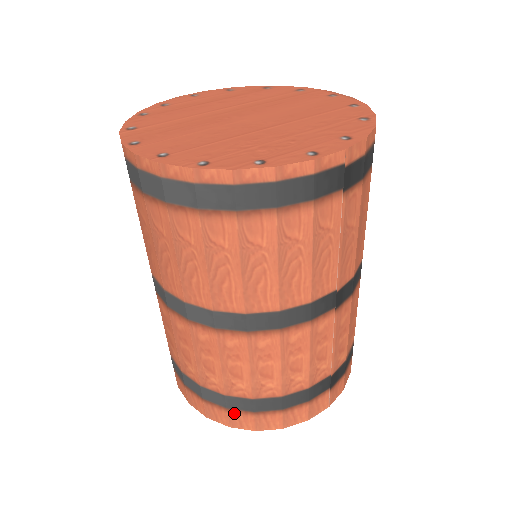
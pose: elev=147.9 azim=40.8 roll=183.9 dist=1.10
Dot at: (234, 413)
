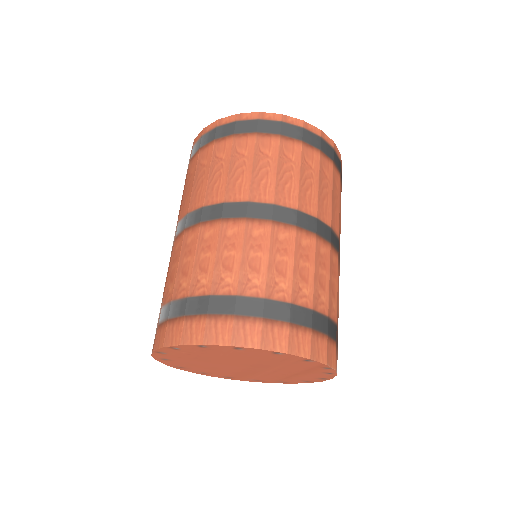
Dot at: (295, 330)
